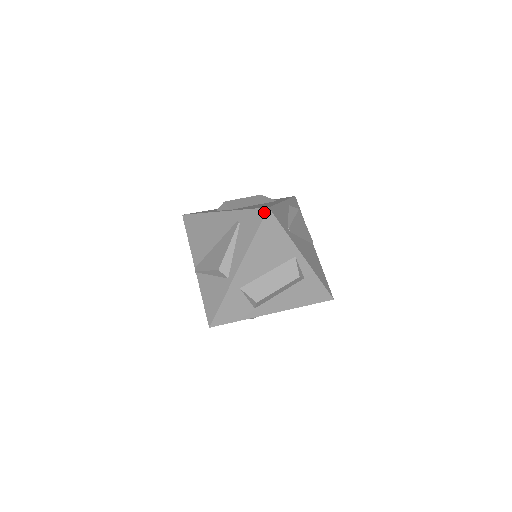
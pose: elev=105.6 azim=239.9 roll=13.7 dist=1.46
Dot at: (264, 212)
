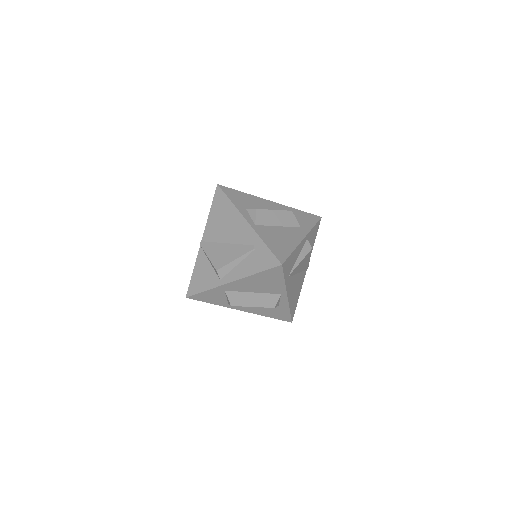
Dot at: (277, 264)
